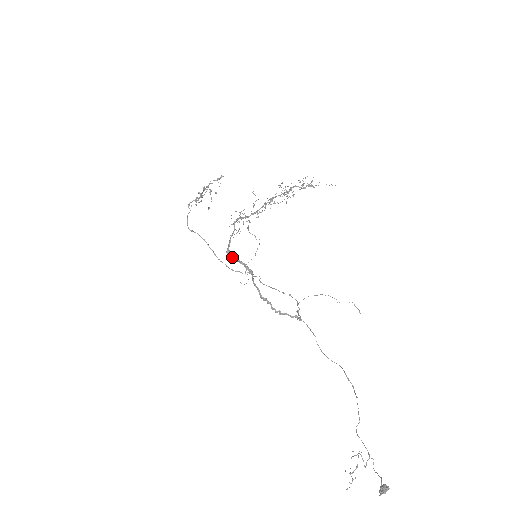
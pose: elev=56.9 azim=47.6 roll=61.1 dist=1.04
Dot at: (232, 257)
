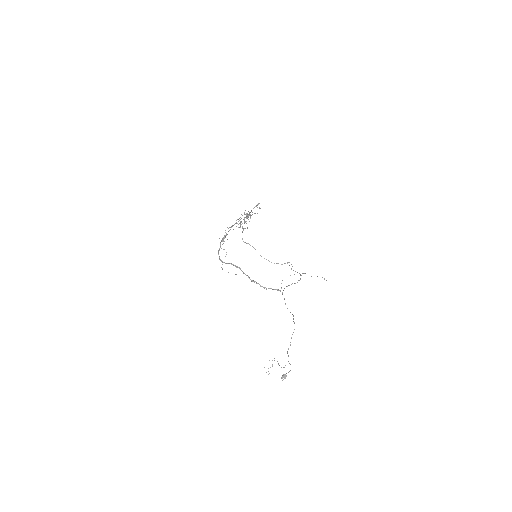
Dot at: (223, 262)
